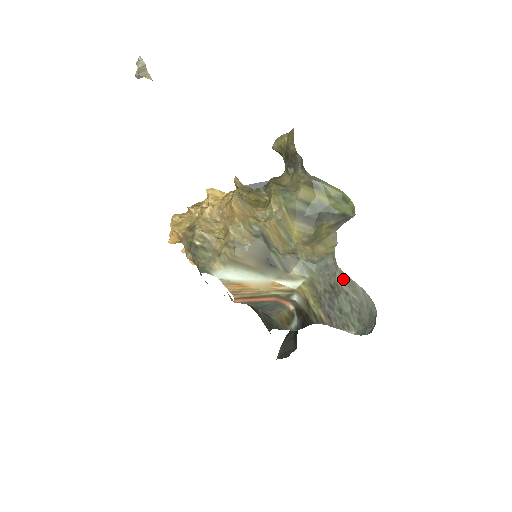
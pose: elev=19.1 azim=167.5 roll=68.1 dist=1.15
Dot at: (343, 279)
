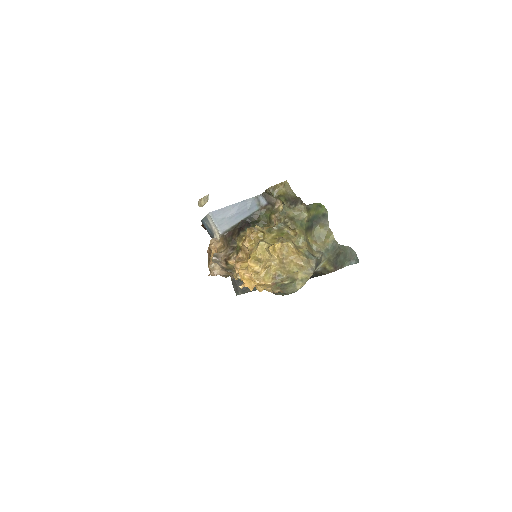
Dot at: (341, 248)
